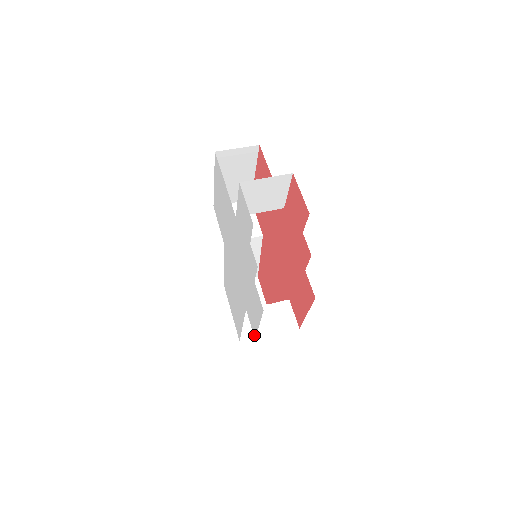
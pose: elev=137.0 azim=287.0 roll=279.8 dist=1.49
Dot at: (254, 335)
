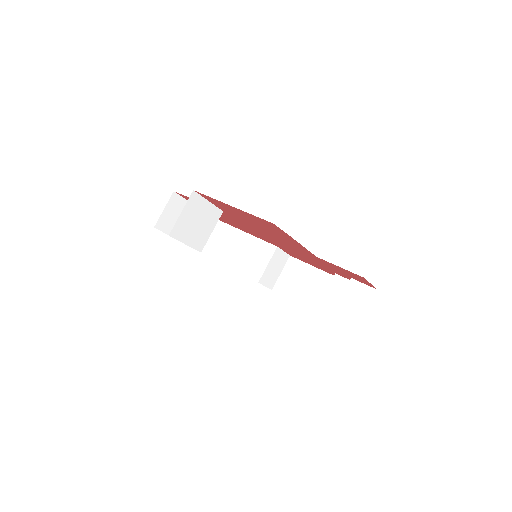
Dot at: occluded
